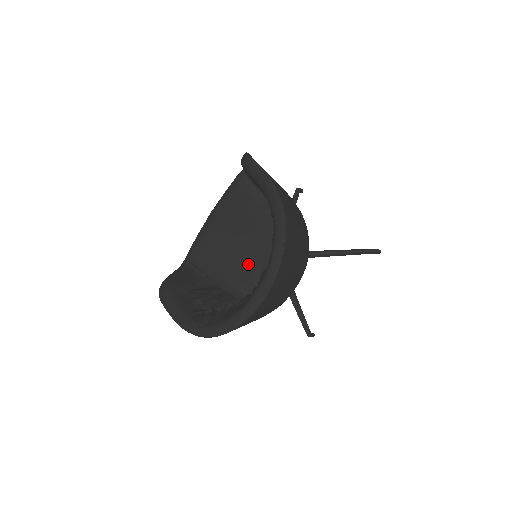
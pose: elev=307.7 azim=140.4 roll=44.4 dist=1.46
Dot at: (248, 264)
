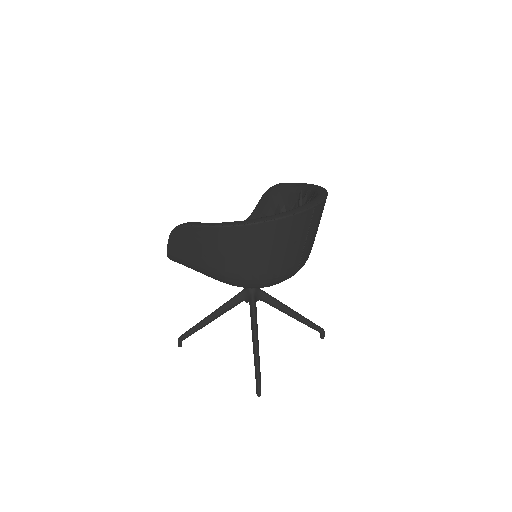
Dot at: occluded
